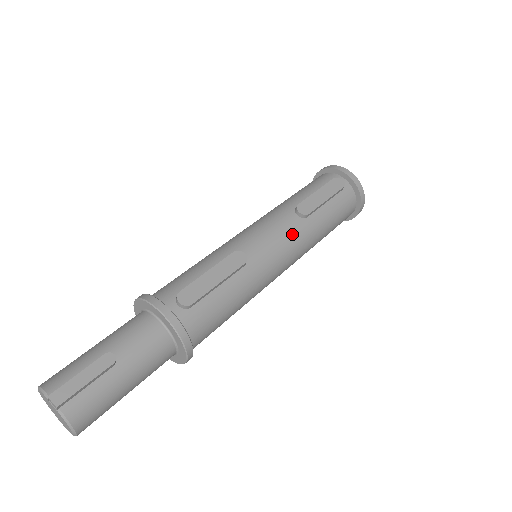
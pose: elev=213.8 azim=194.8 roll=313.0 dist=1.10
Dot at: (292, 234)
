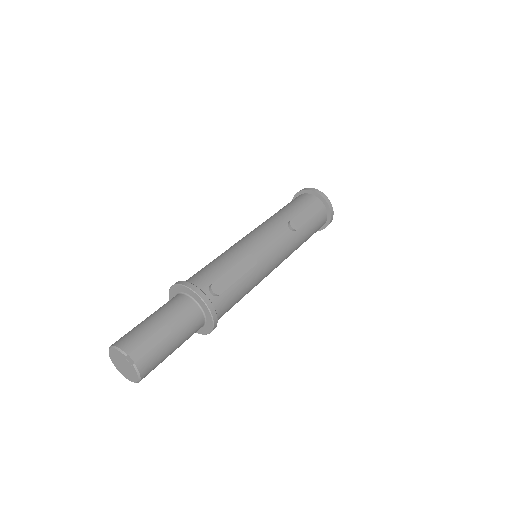
Dot at: (285, 243)
